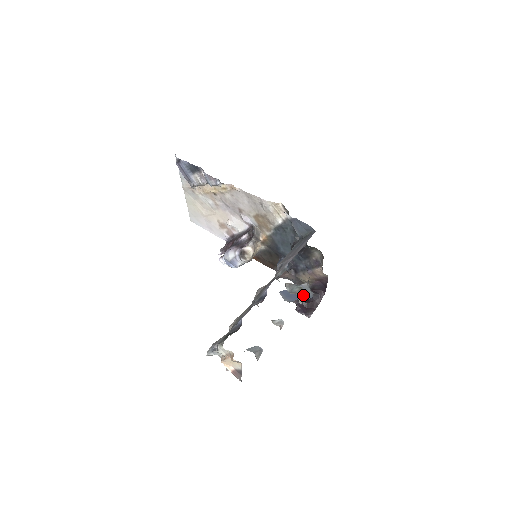
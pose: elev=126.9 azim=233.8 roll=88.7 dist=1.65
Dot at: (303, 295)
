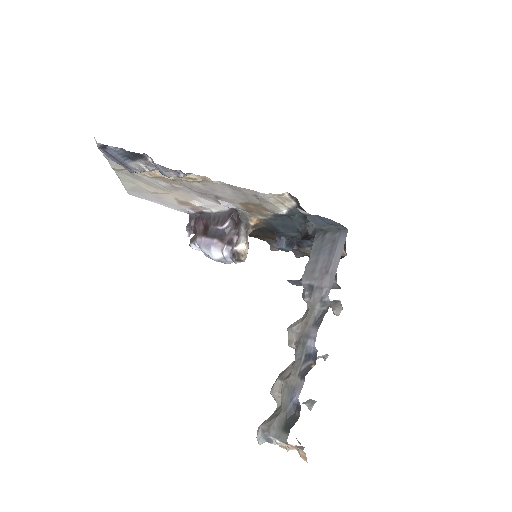
Dot at: (341, 308)
